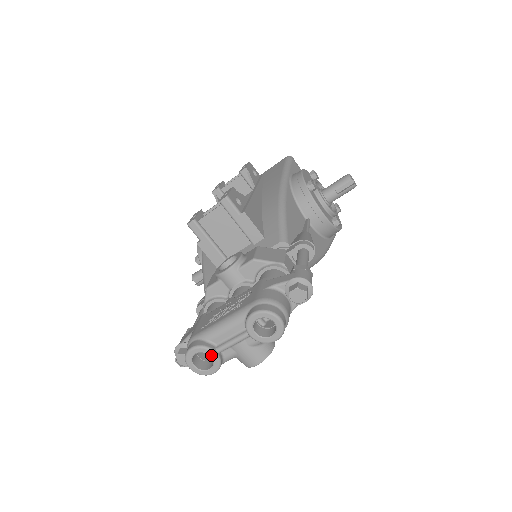
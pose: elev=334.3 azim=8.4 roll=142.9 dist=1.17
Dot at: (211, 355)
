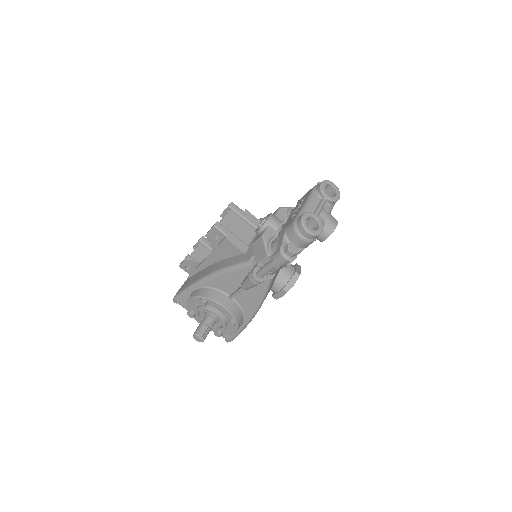
Dot at: (315, 216)
